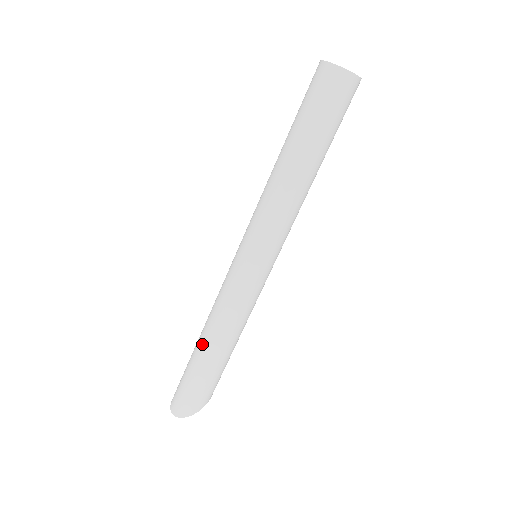
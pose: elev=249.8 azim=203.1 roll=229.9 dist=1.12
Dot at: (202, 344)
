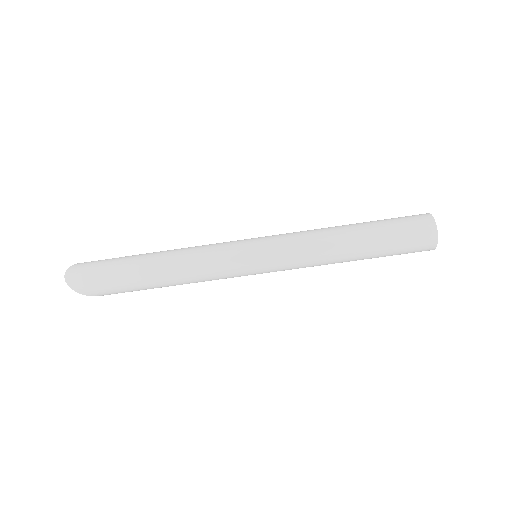
Dot at: (152, 263)
